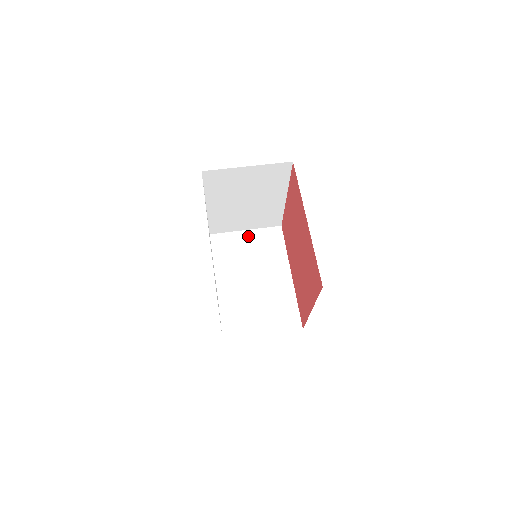
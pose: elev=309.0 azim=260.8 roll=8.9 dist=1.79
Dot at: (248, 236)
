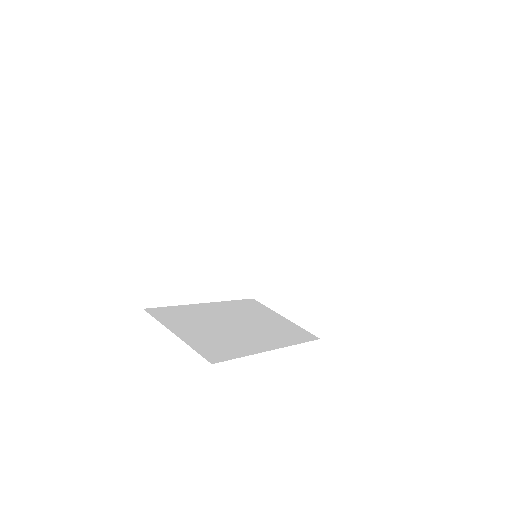
Dot at: (280, 319)
